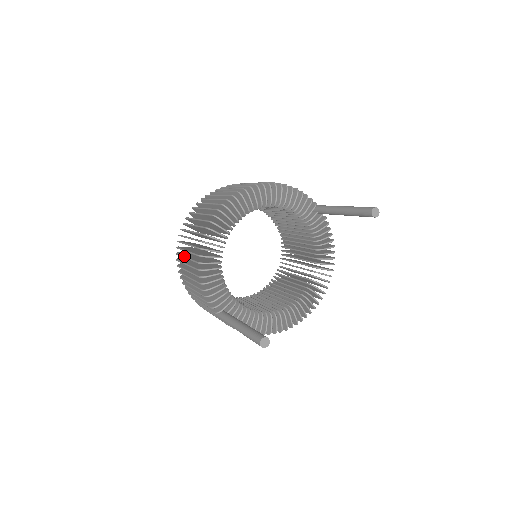
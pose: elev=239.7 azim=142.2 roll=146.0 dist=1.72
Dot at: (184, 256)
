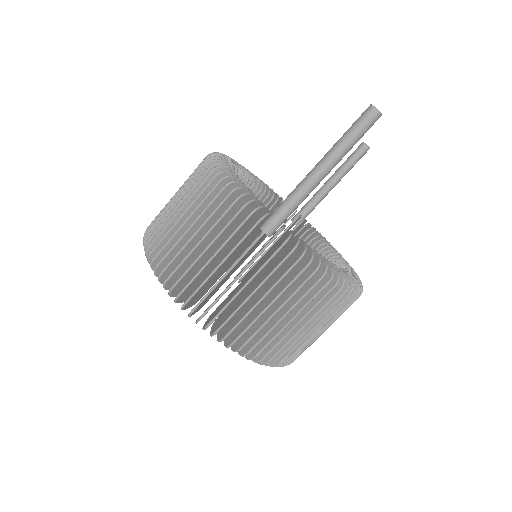
Dot at: (173, 216)
